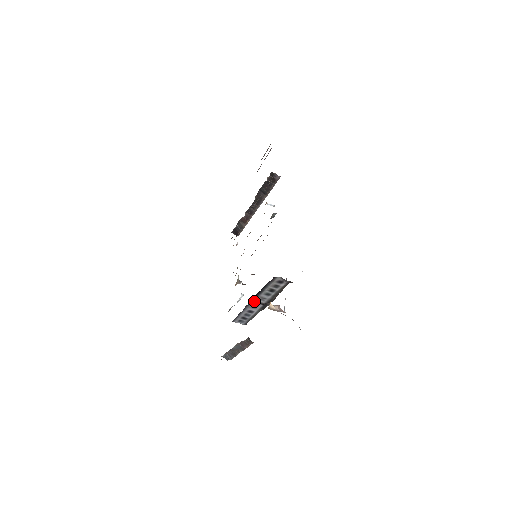
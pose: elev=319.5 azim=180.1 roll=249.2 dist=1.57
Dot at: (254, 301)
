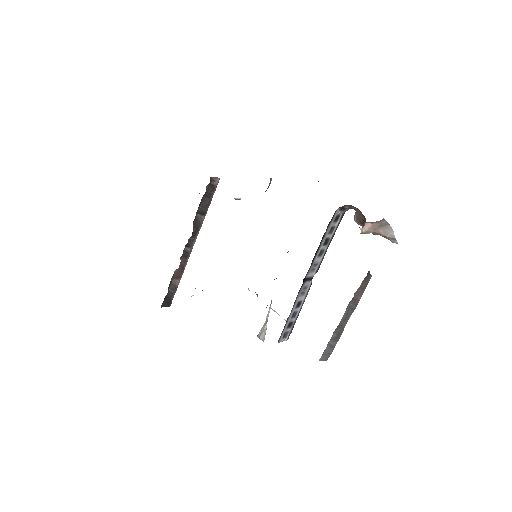
Dot at: (306, 278)
